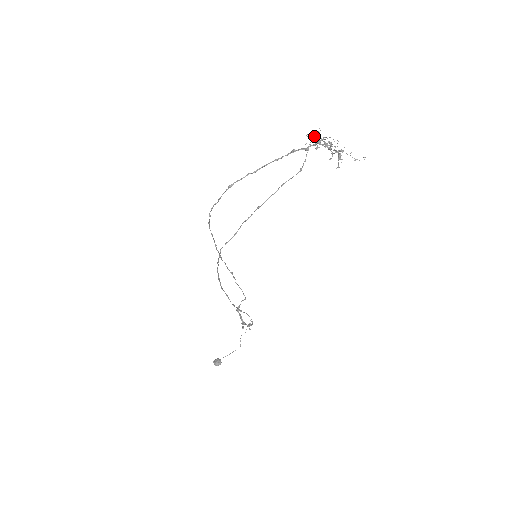
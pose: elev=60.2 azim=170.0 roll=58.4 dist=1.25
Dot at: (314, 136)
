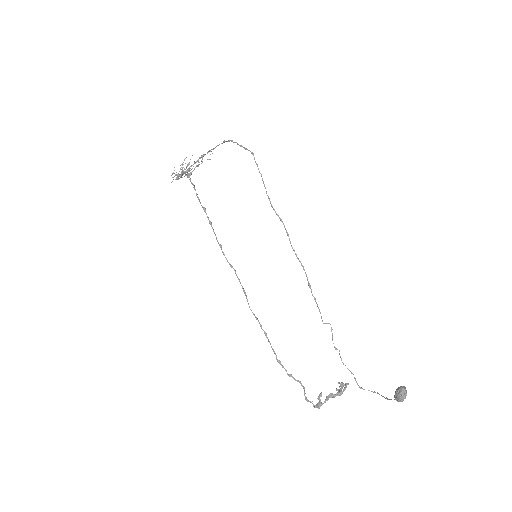
Dot at: (176, 174)
